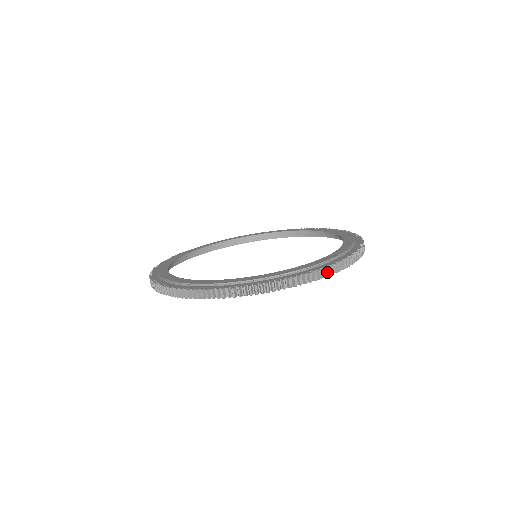
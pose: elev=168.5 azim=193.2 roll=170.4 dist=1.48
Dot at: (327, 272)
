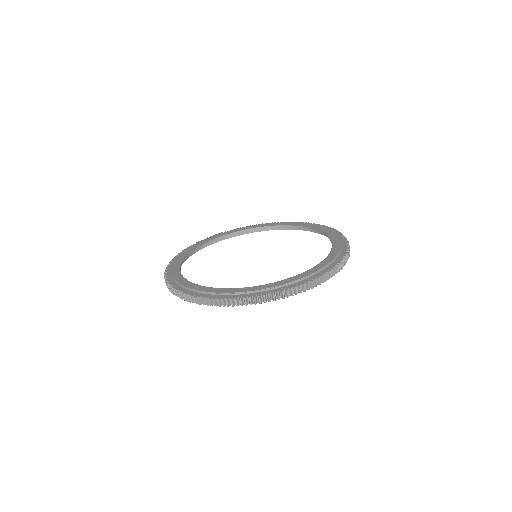
Dot at: occluded
